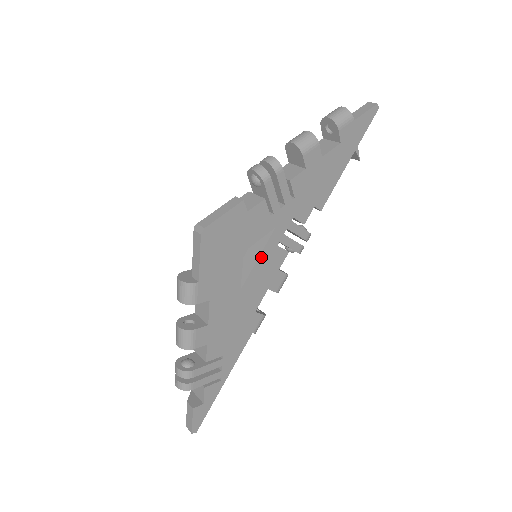
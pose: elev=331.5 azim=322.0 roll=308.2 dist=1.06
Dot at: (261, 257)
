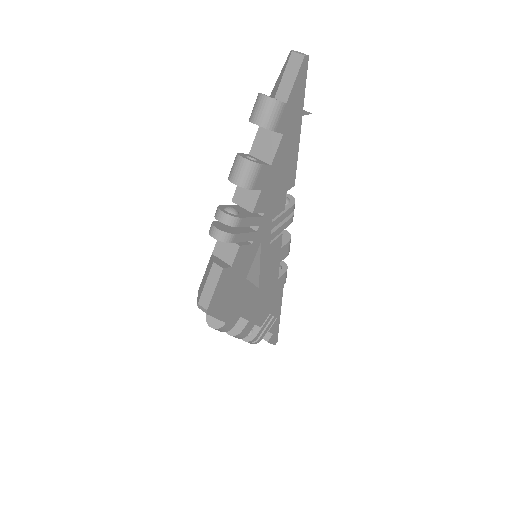
Dot at: (262, 263)
